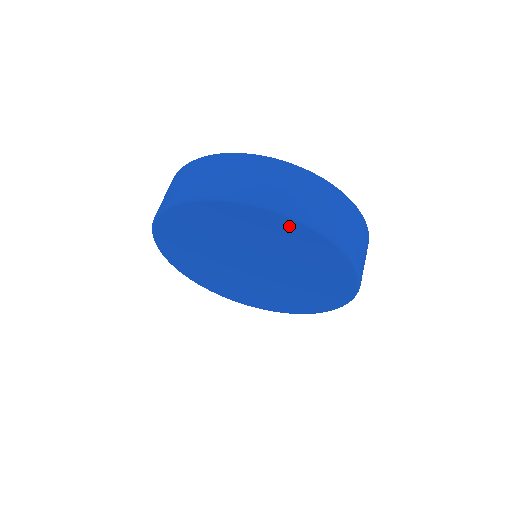
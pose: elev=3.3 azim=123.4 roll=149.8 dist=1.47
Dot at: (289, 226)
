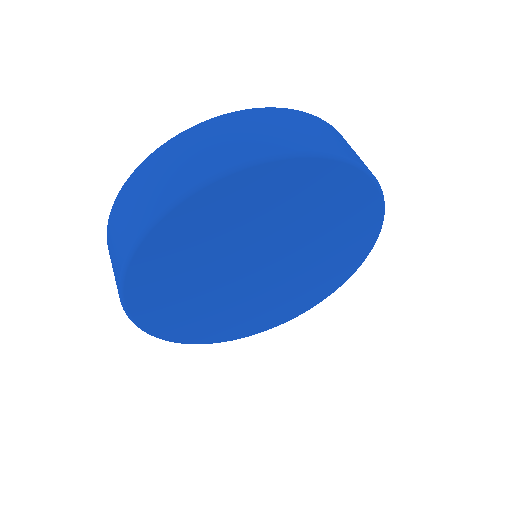
Dot at: (254, 180)
